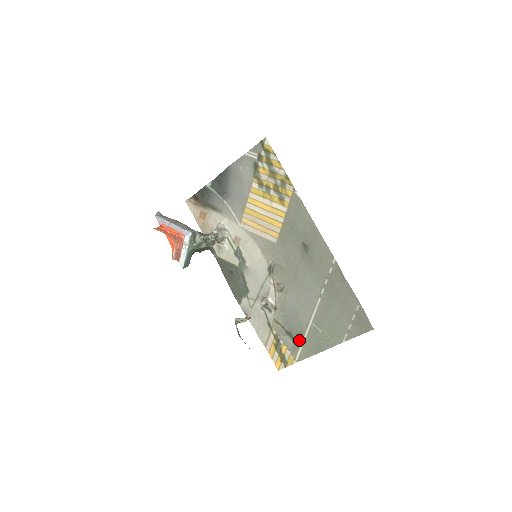
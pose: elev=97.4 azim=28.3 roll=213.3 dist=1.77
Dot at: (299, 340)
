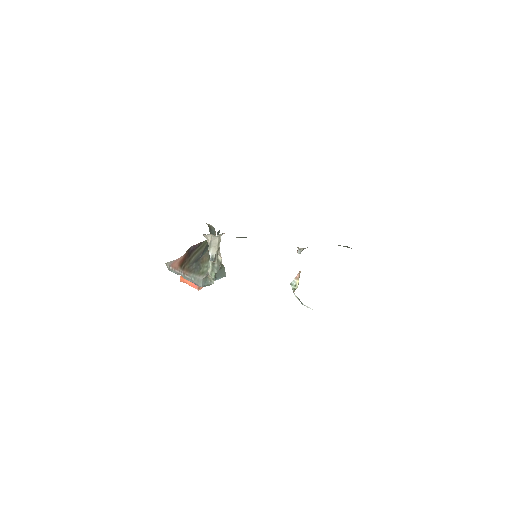
Dot at: occluded
